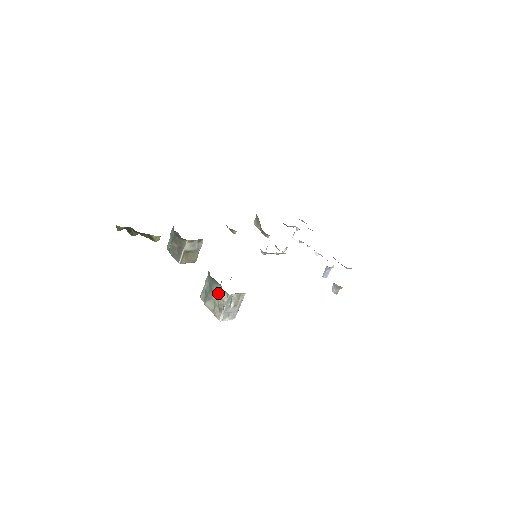
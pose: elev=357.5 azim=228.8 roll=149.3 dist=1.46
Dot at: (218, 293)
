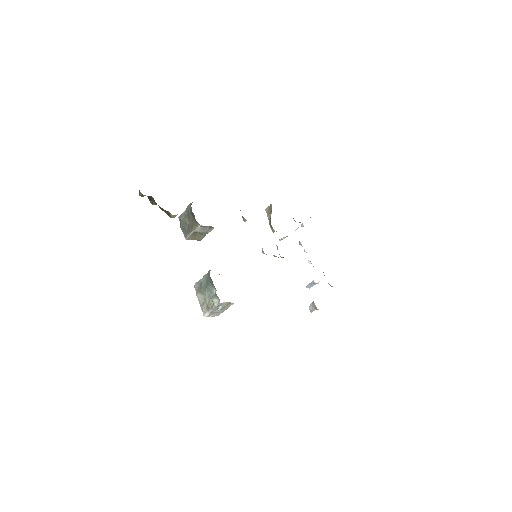
Dot at: (211, 294)
